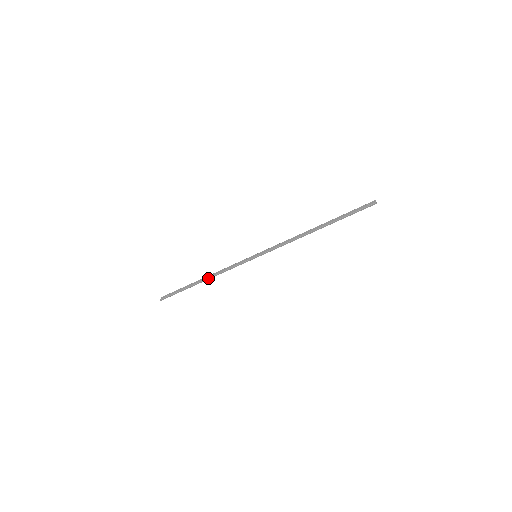
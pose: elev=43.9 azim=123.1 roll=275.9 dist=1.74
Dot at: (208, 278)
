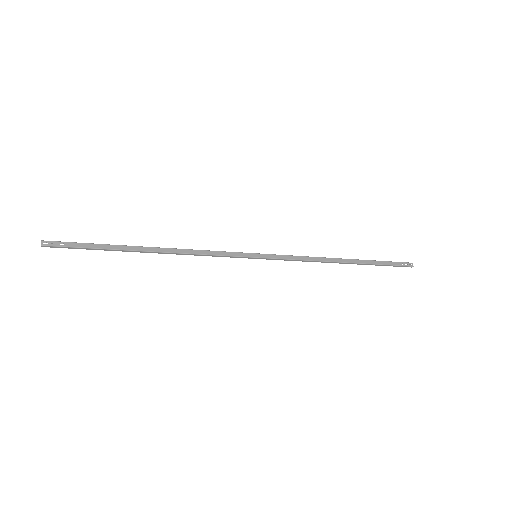
Dot at: (165, 252)
